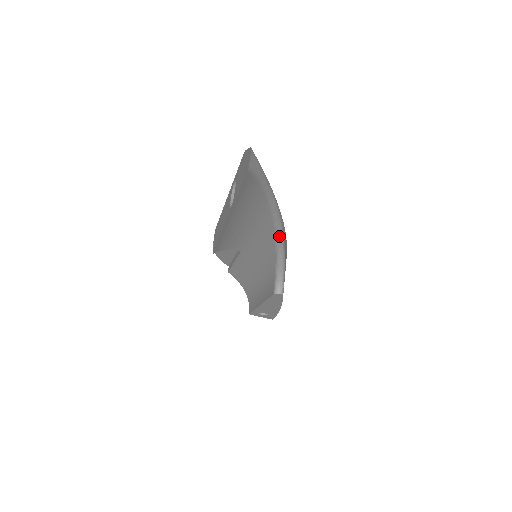
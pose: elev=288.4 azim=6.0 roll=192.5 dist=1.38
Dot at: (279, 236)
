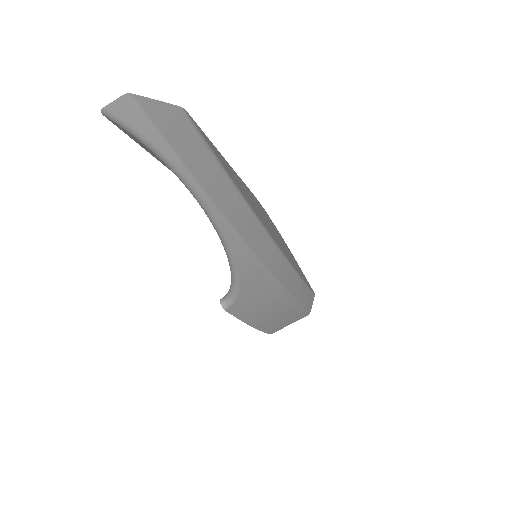
Dot at: (224, 247)
